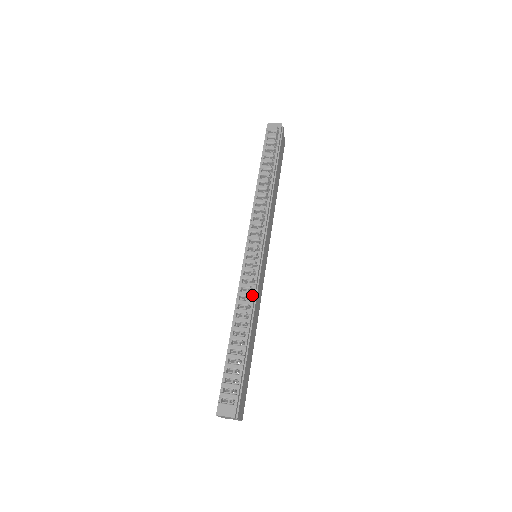
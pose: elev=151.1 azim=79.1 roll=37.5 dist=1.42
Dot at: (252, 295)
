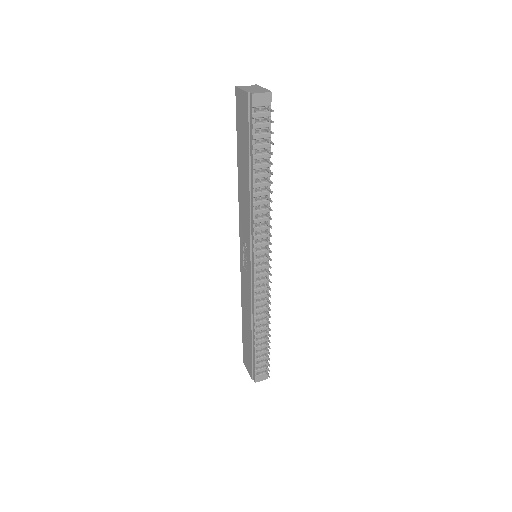
Dot at: (267, 302)
